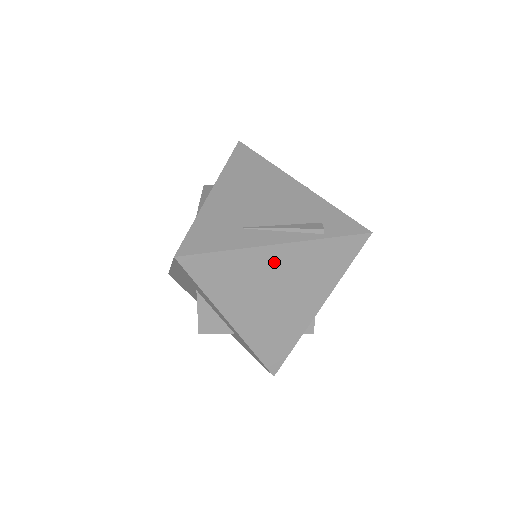
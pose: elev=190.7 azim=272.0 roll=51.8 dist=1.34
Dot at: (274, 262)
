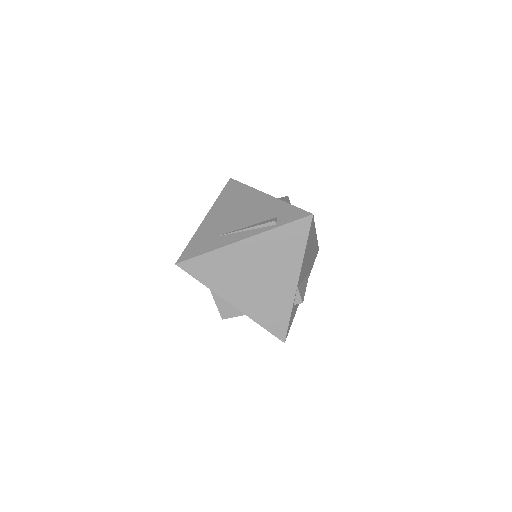
Dot at: (245, 253)
